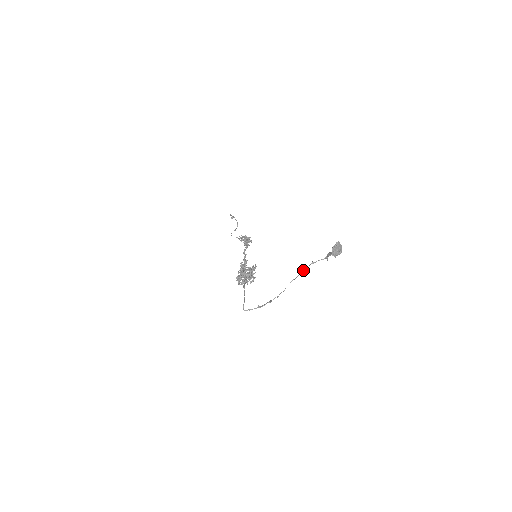
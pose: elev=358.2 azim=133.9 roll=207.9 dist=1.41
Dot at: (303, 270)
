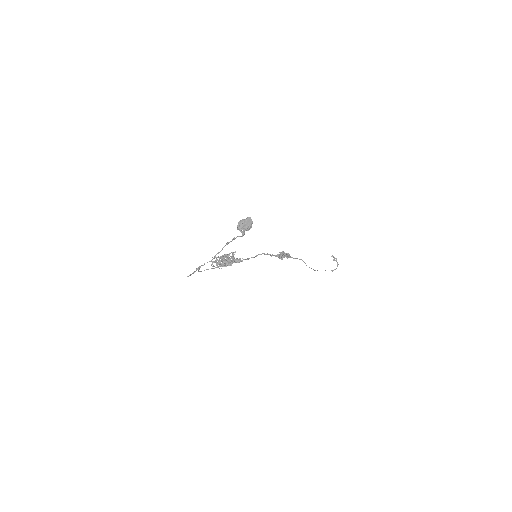
Dot at: (226, 244)
